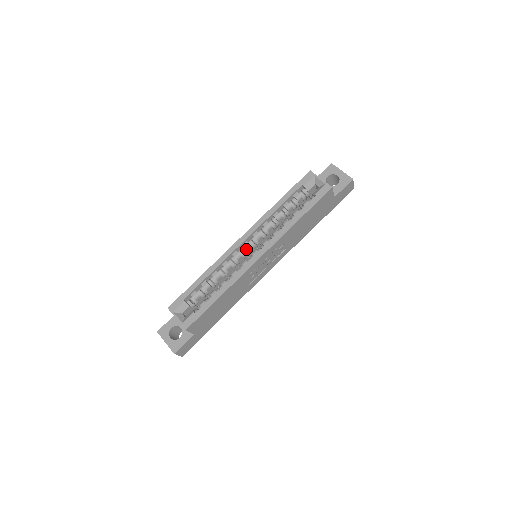
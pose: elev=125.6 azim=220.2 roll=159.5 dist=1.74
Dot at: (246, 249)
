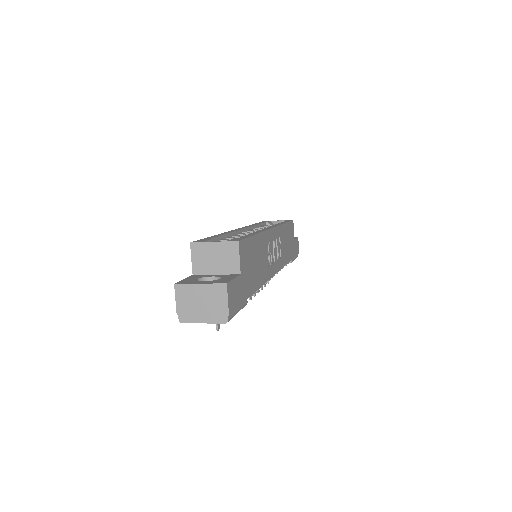
Dot at: occluded
